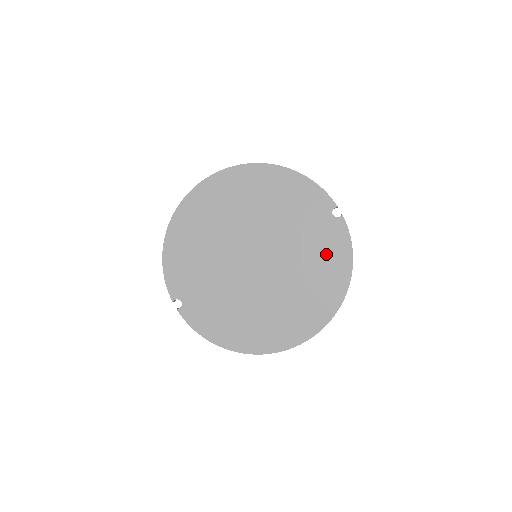
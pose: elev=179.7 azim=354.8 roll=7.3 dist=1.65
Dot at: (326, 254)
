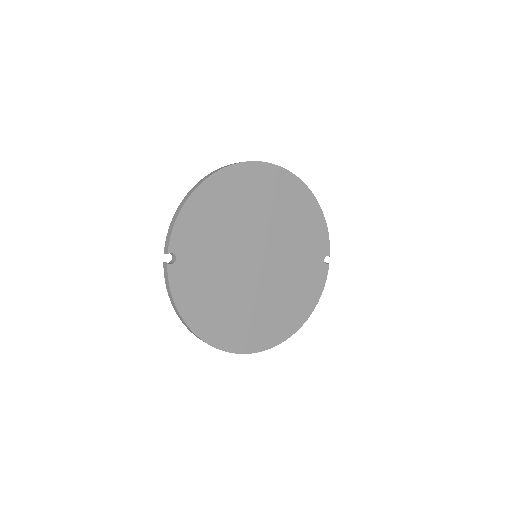
Dot at: (305, 288)
